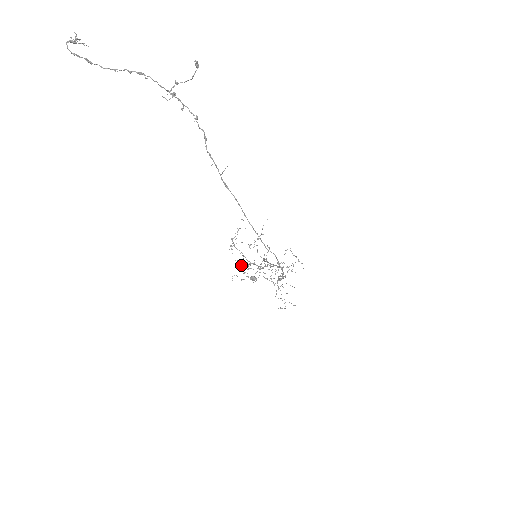
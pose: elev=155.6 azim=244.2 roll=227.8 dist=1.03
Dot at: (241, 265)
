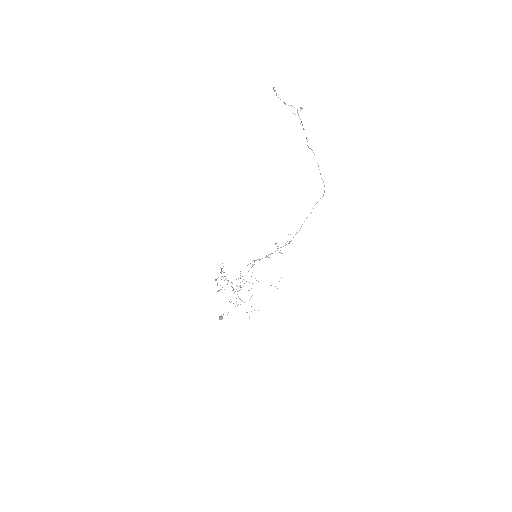
Dot at: (248, 264)
